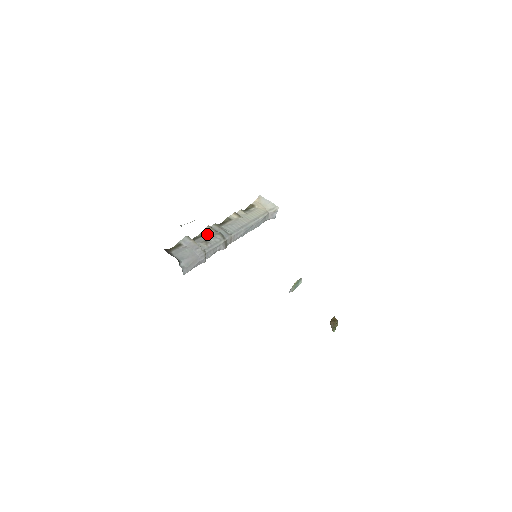
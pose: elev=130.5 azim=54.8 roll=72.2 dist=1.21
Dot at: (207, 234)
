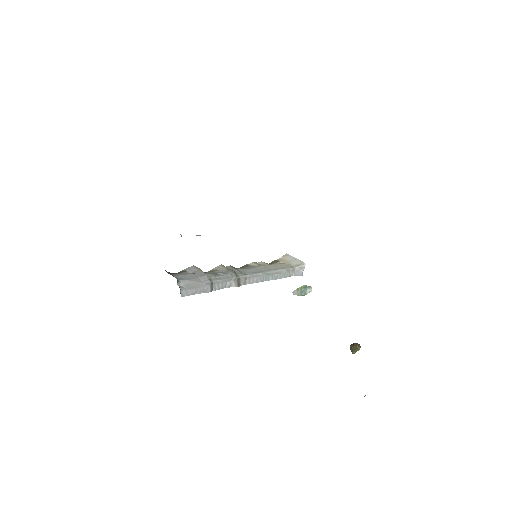
Dot at: (218, 270)
